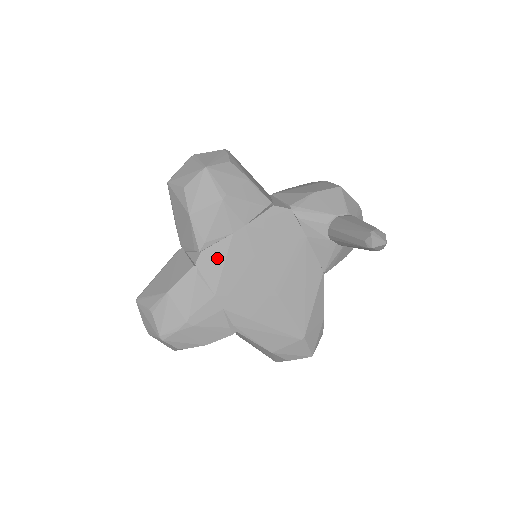
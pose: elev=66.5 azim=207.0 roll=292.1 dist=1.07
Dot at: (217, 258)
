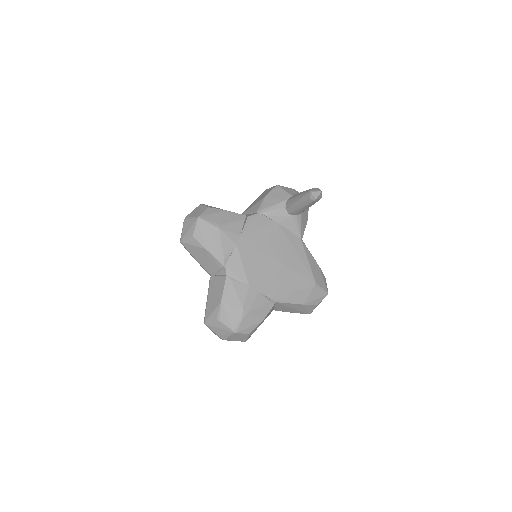
Dot at: (236, 264)
